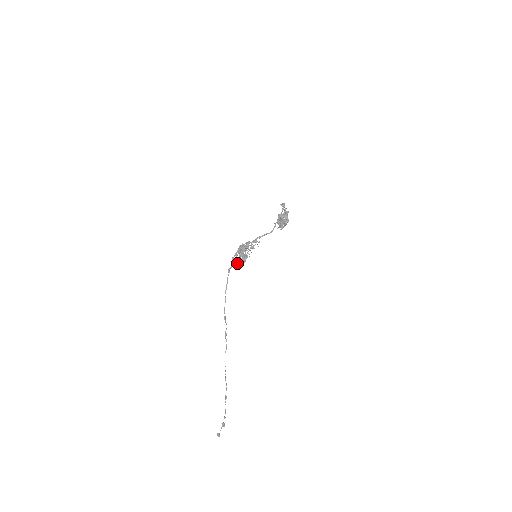
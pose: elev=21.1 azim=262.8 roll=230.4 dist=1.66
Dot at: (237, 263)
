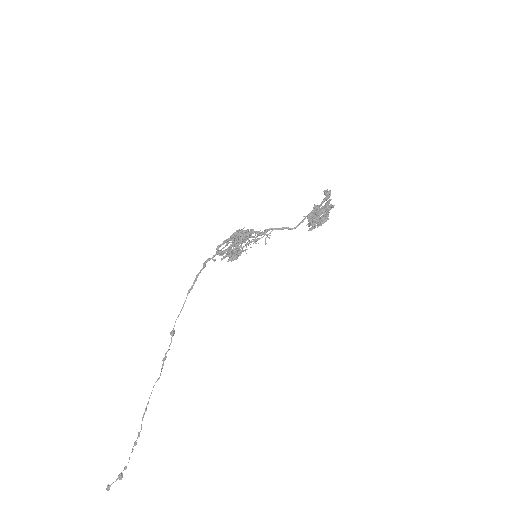
Dot at: (223, 256)
